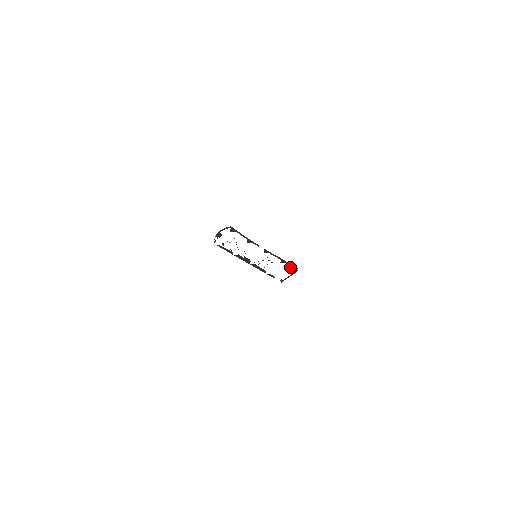
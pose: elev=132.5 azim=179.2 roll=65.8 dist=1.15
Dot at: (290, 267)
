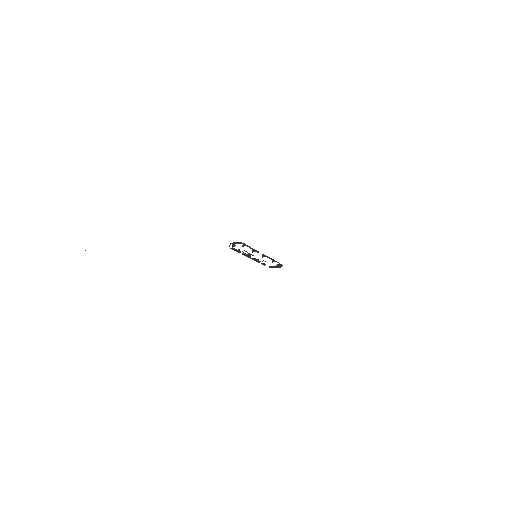
Dot at: (278, 264)
